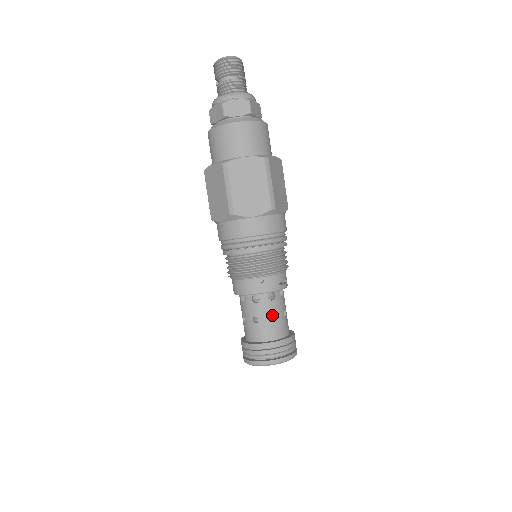
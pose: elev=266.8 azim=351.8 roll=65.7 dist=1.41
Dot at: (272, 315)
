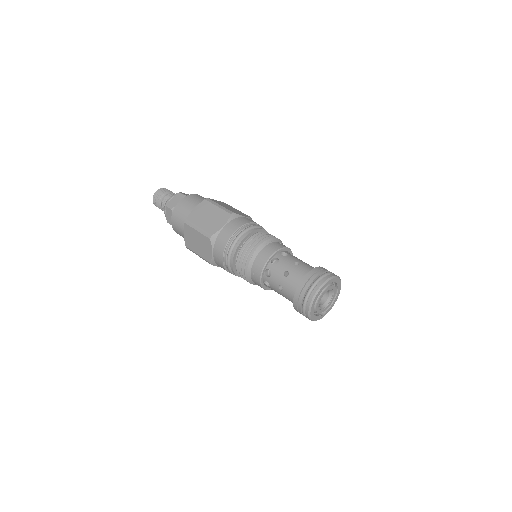
Dot at: occluded
